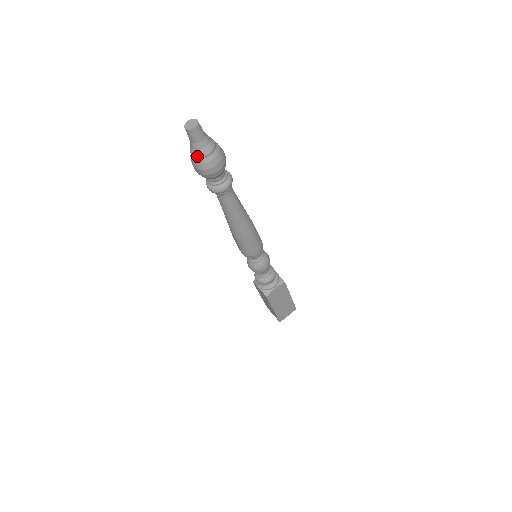
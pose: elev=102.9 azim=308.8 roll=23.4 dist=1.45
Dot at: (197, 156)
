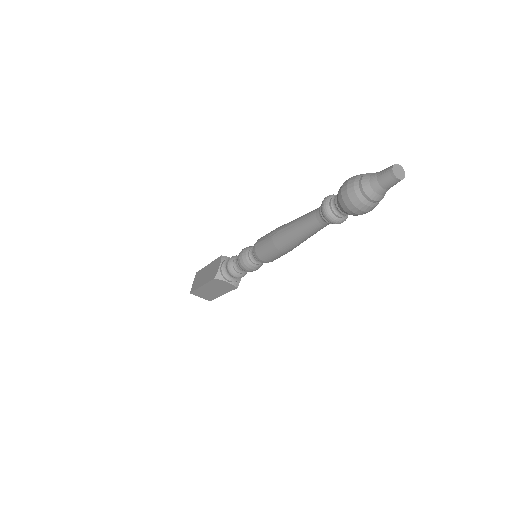
Dot at: (379, 200)
